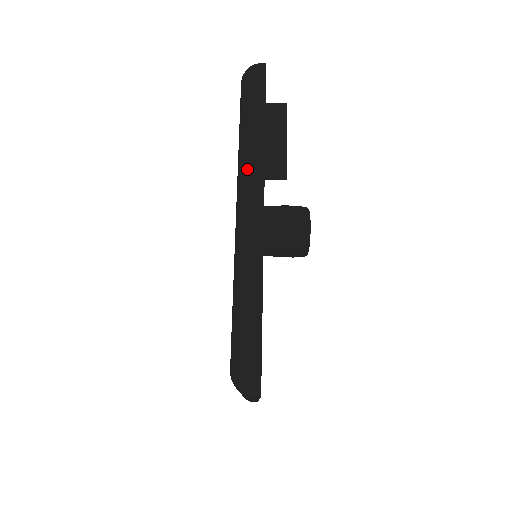
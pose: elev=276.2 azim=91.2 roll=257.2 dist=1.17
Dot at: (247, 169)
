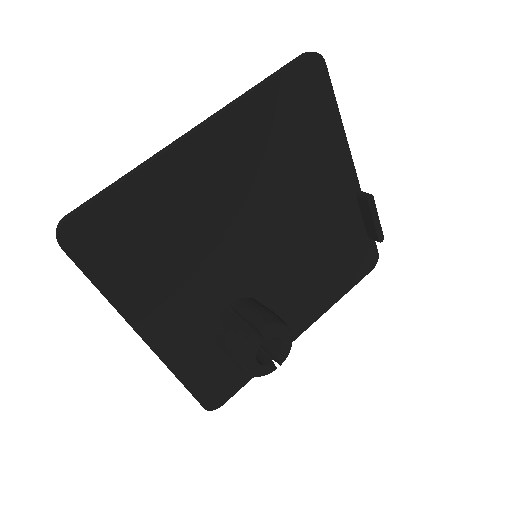
Dot at: occluded
